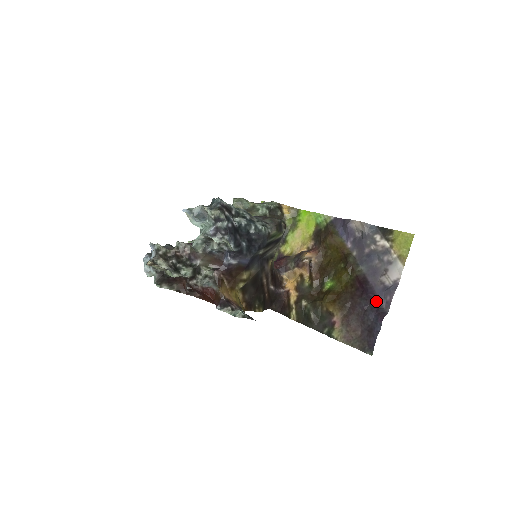
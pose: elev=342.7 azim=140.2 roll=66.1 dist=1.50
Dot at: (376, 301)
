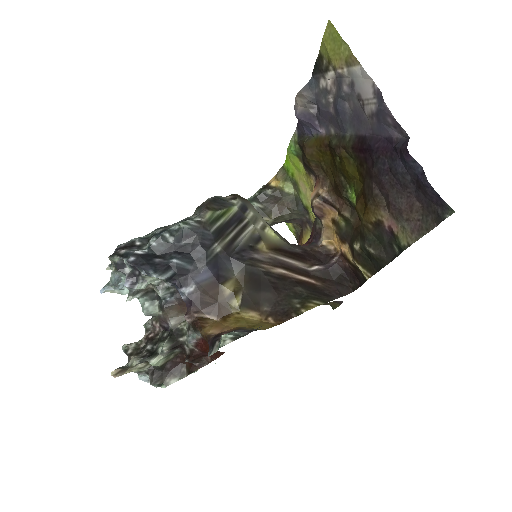
Dot at: (387, 144)
